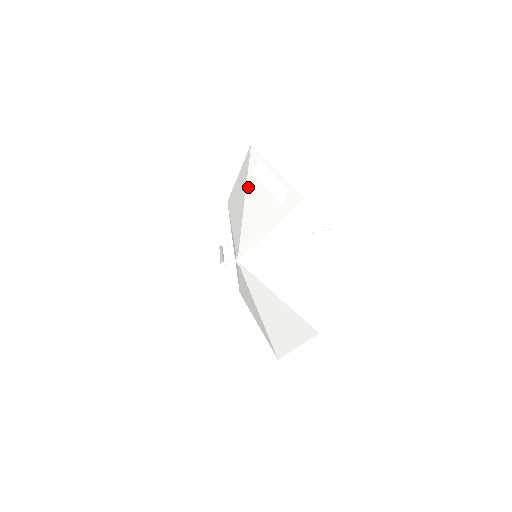
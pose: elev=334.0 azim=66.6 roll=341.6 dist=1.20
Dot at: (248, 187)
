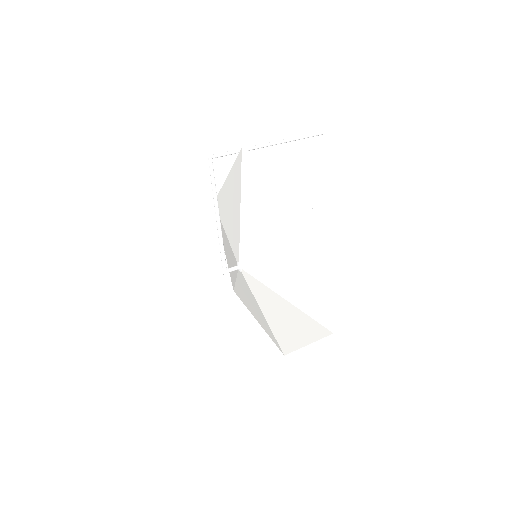
Dot at: (284, 237)
